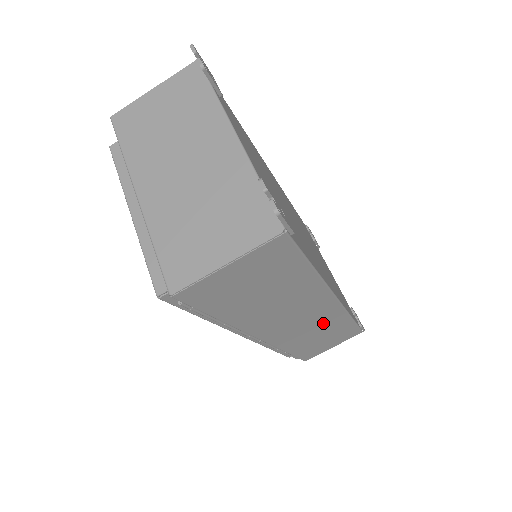
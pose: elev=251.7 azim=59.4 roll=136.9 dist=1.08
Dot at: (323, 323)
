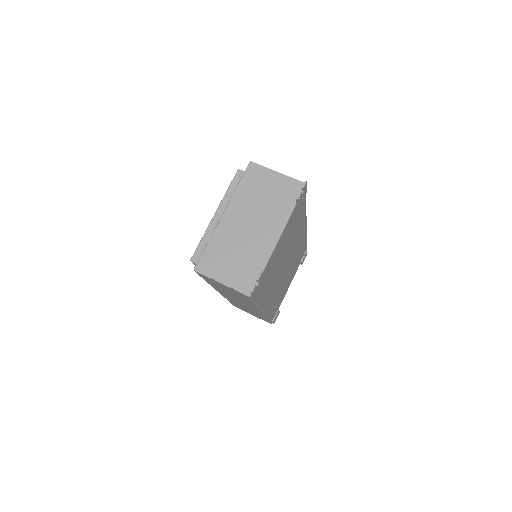
Dot at: (252, 310)
